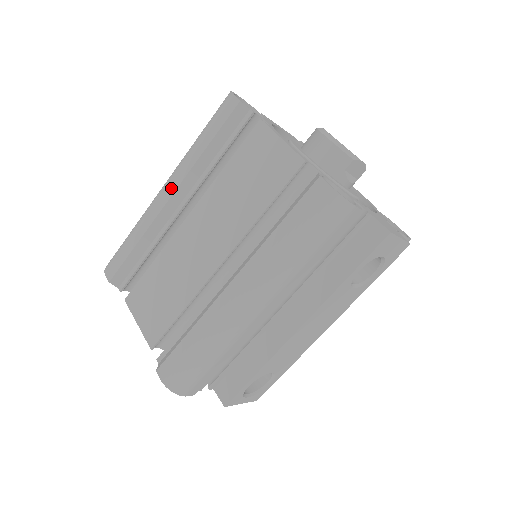
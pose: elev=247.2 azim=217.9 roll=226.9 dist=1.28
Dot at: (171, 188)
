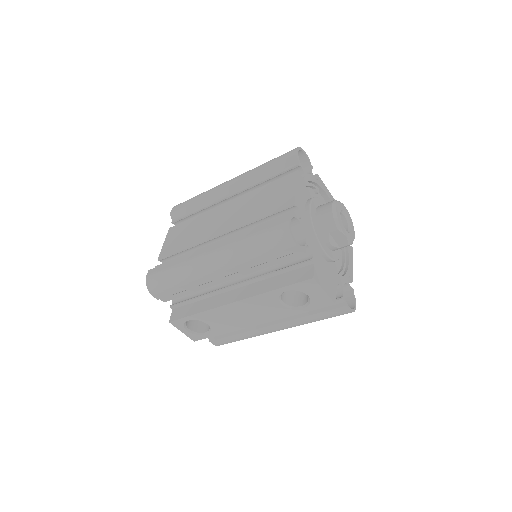
Dot at: (233, 181)
